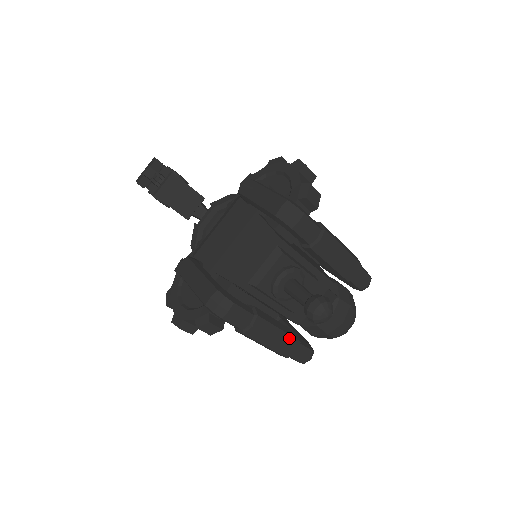
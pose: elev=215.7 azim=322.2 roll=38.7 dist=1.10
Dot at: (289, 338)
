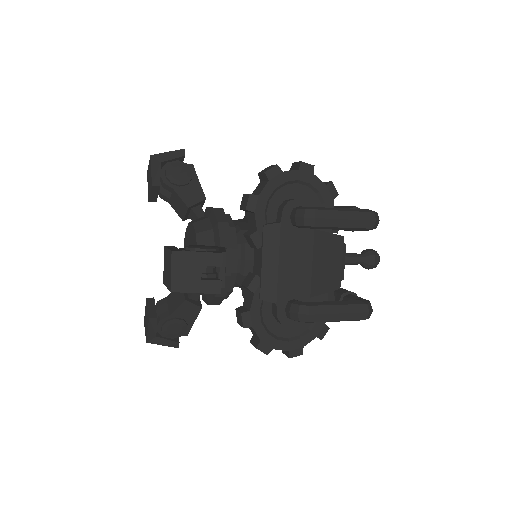
Dot at: occluded
